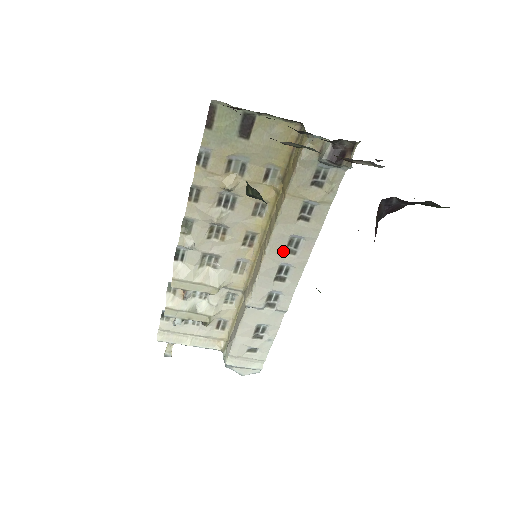
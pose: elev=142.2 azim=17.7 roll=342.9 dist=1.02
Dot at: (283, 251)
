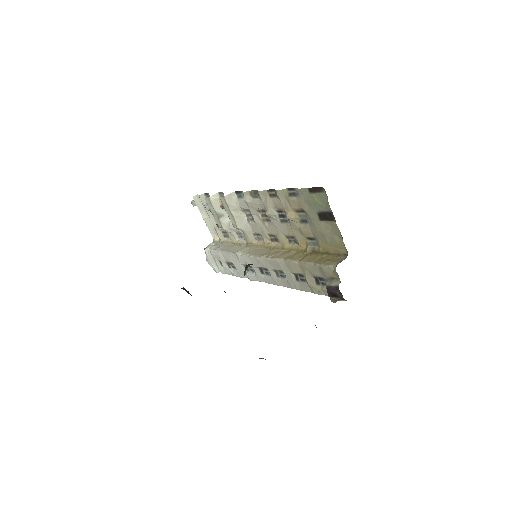
Dot at: (274, 268)
